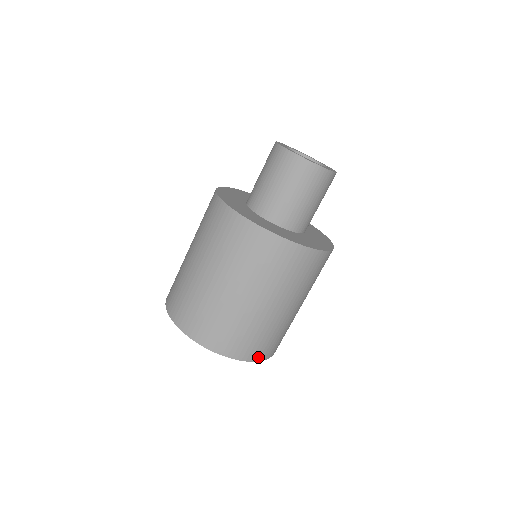
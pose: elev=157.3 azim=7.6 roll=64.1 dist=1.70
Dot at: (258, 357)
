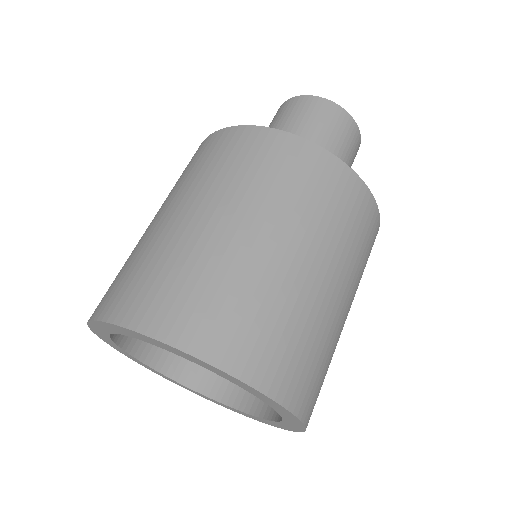
Dot at: (282, 392)
